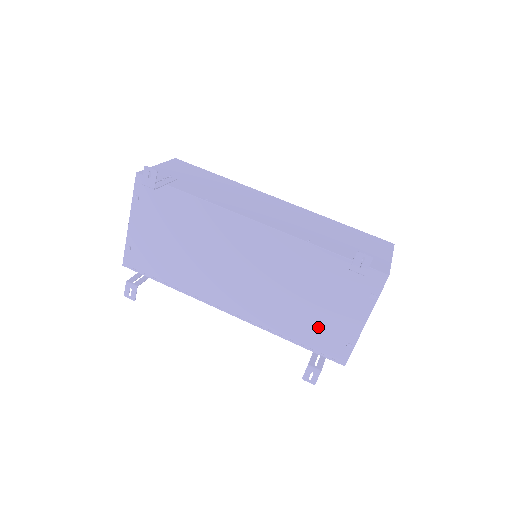
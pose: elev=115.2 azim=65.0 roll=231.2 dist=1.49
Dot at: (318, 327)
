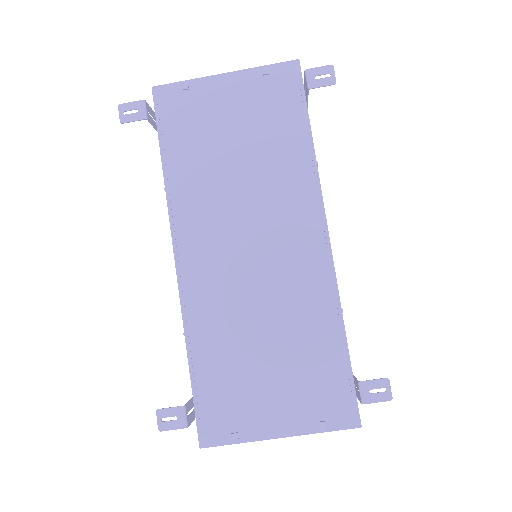
Dot at: (234, 384)
